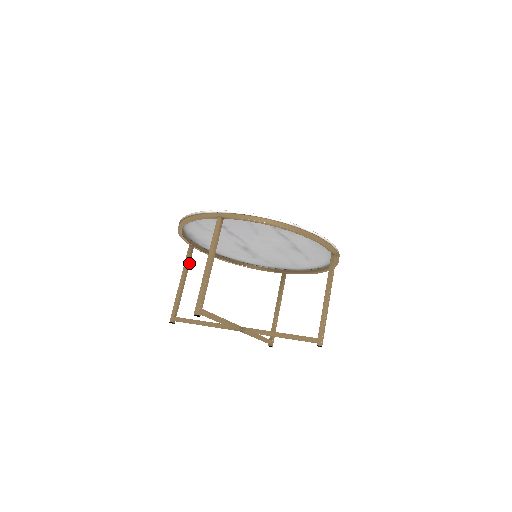
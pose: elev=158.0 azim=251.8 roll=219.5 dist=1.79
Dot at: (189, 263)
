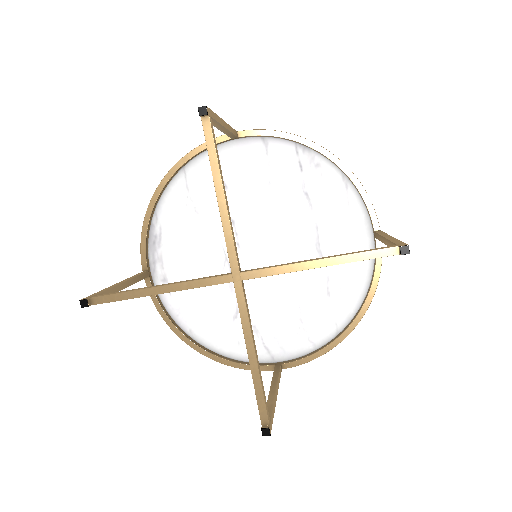
Dot at: (138, 280)
